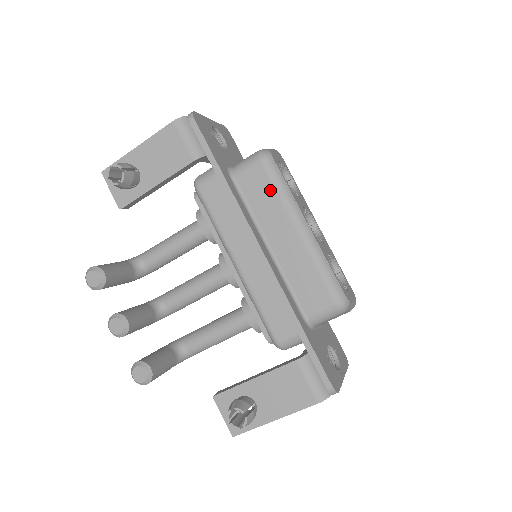
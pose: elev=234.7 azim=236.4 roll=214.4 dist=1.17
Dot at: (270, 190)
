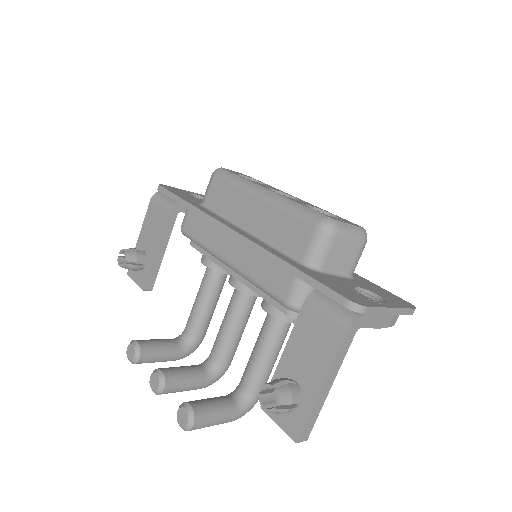
Dot at: (227, 188)
